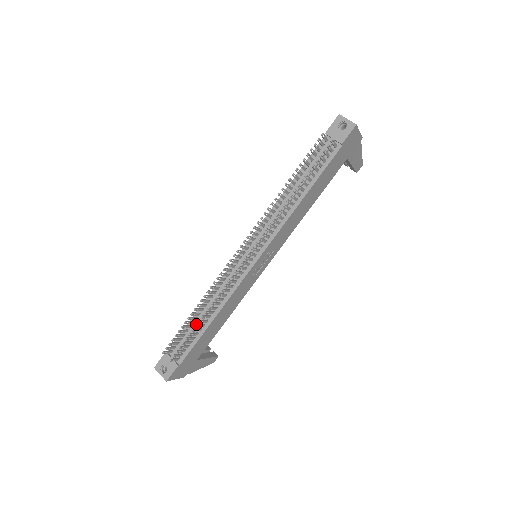
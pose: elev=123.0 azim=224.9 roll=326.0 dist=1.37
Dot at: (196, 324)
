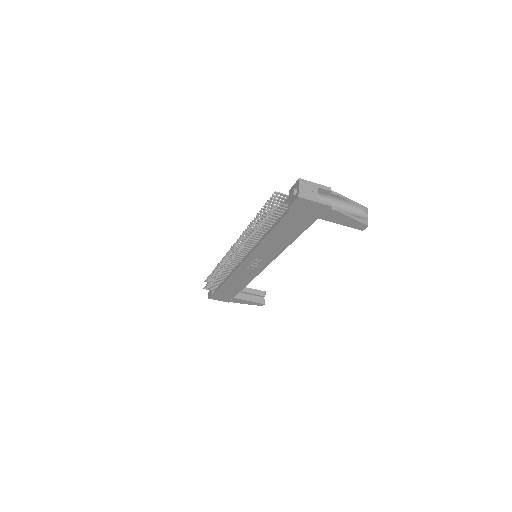
Dot at: (213, 277)
